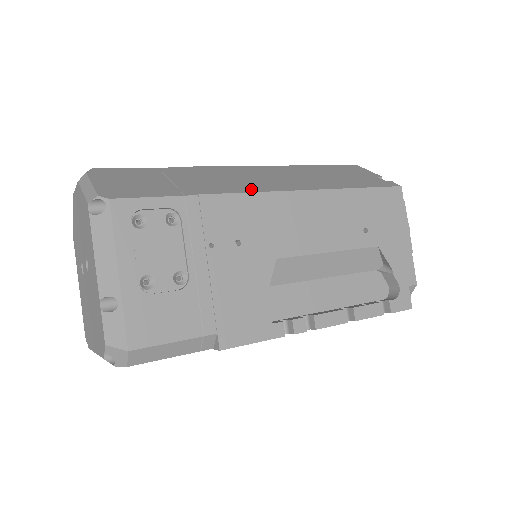
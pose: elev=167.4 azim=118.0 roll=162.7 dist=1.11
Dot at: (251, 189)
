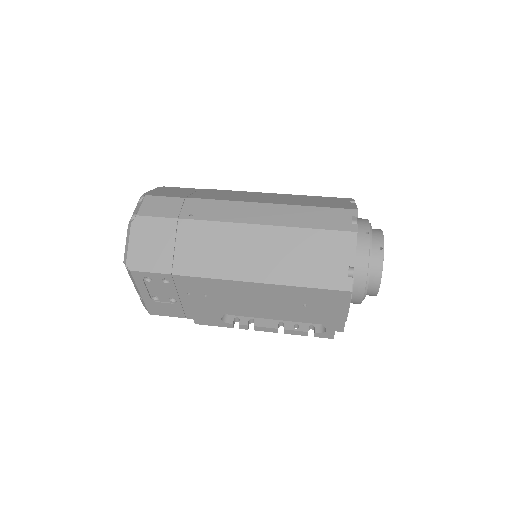
Dot at: (218, 274)
